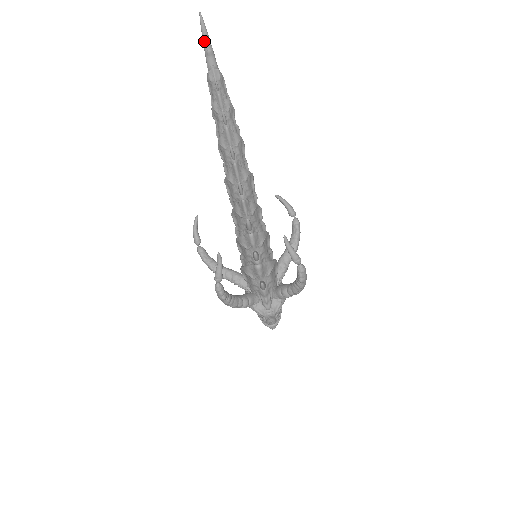
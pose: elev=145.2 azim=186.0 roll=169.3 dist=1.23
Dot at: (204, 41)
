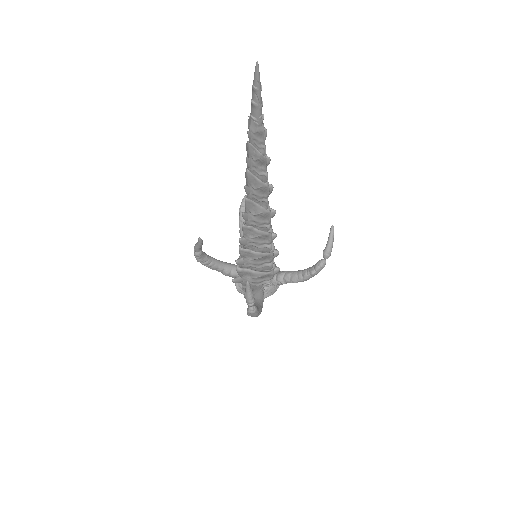
Dot at: (253, 89)
